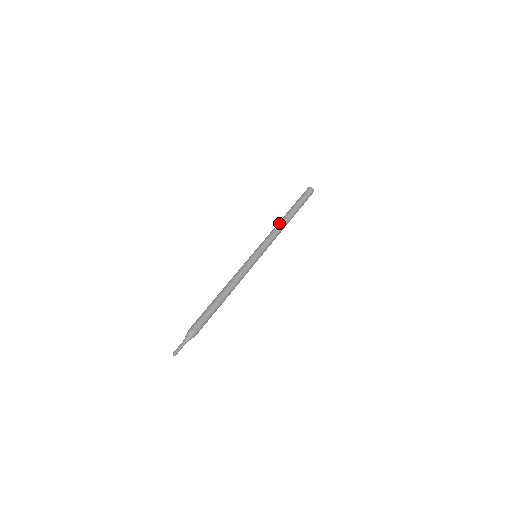
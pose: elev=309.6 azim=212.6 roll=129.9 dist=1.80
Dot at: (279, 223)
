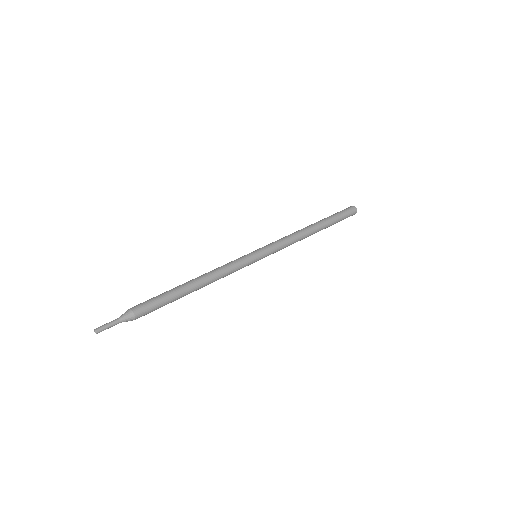
Dot at: (301, 230)
